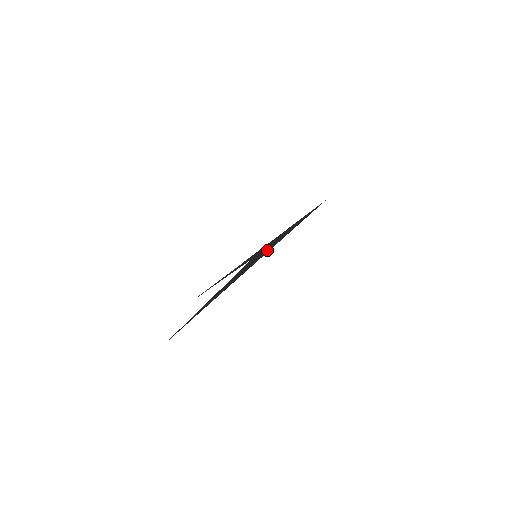
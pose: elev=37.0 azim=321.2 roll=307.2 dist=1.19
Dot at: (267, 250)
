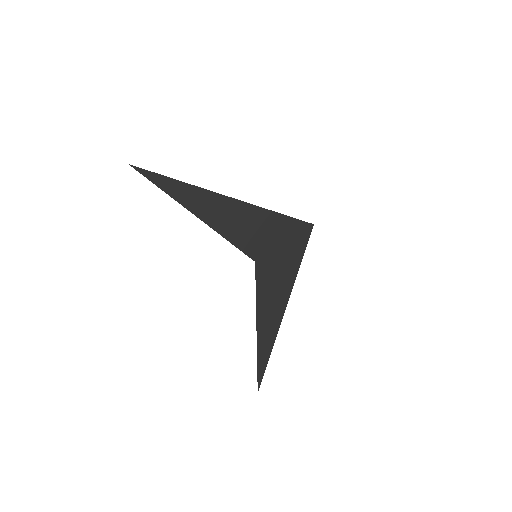
Dot at: (235, 211)
